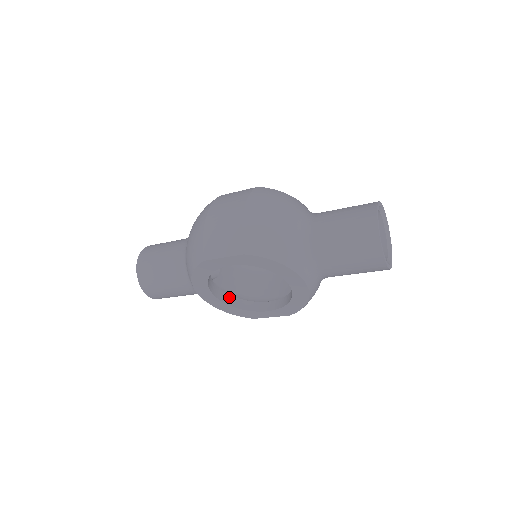
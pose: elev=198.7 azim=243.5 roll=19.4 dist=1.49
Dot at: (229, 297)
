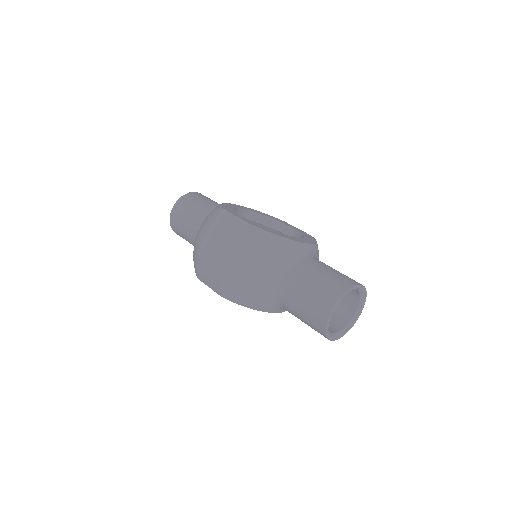
Dot at: occluded
